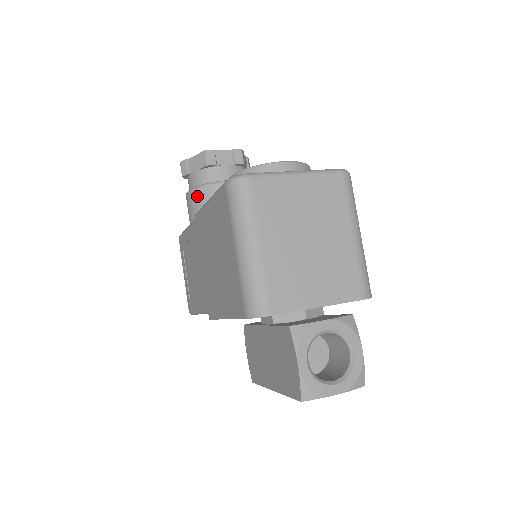
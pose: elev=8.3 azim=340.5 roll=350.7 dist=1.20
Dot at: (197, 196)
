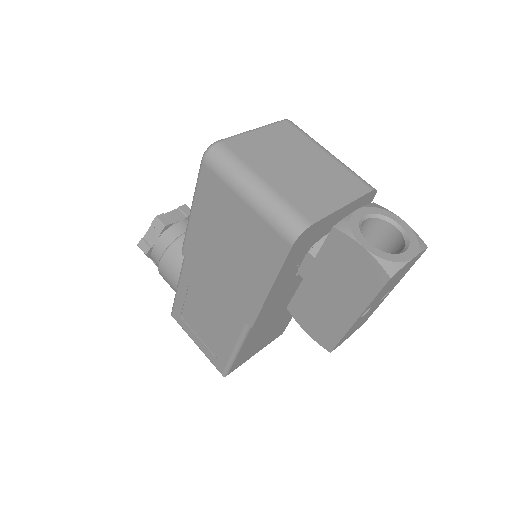
Dot at: (170, 257)
